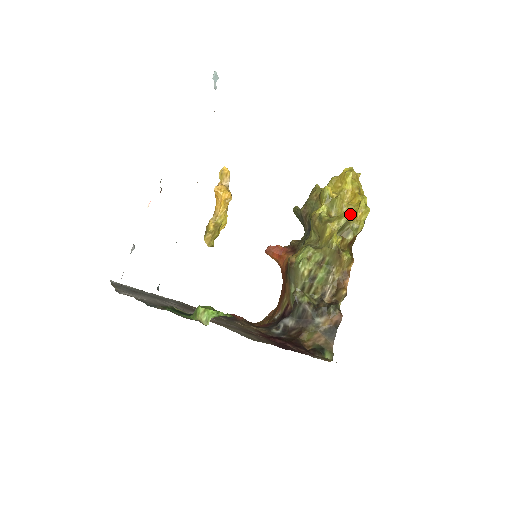
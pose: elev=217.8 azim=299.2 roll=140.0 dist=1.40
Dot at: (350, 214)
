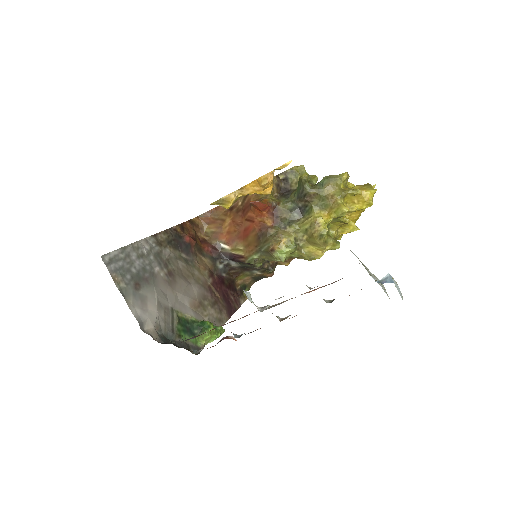
Dot at: (340, 227)
